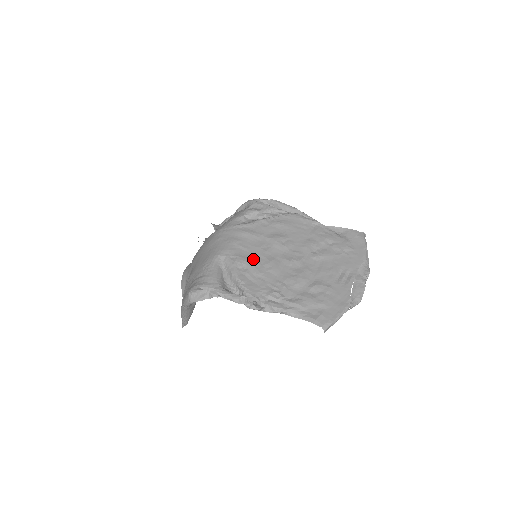
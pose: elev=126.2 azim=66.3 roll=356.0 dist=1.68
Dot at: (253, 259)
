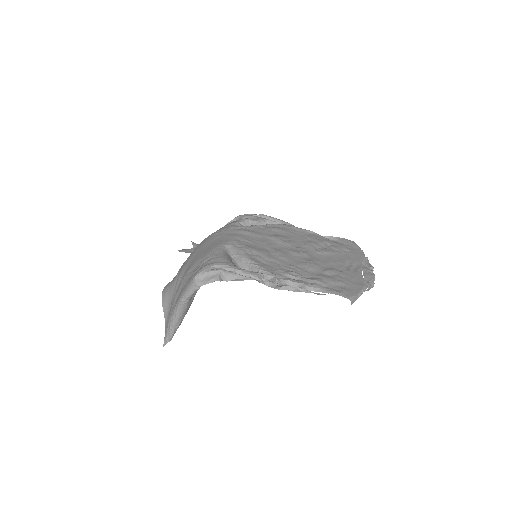
Dot at: (260, 249)
